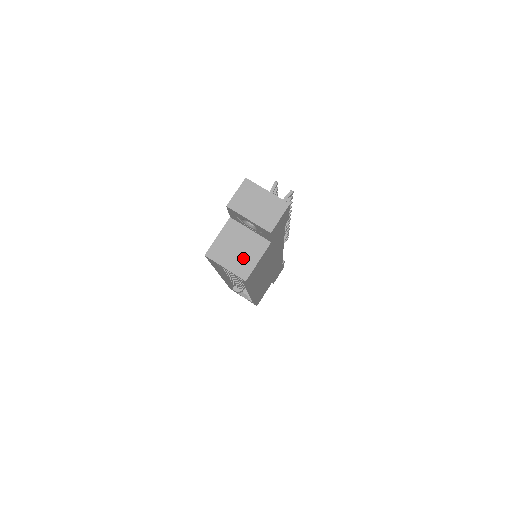
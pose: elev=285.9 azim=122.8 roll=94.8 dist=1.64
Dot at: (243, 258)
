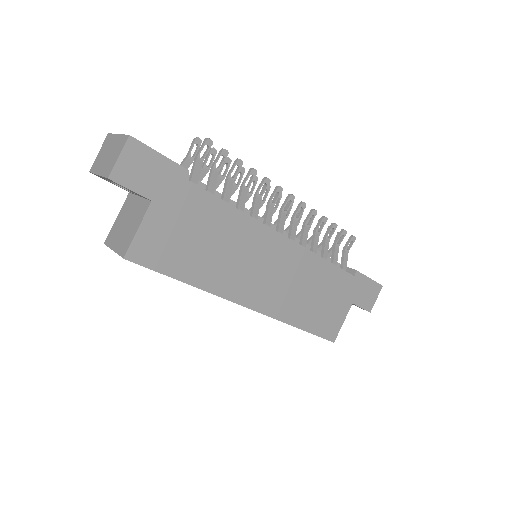
Dot at: (127, 232)
